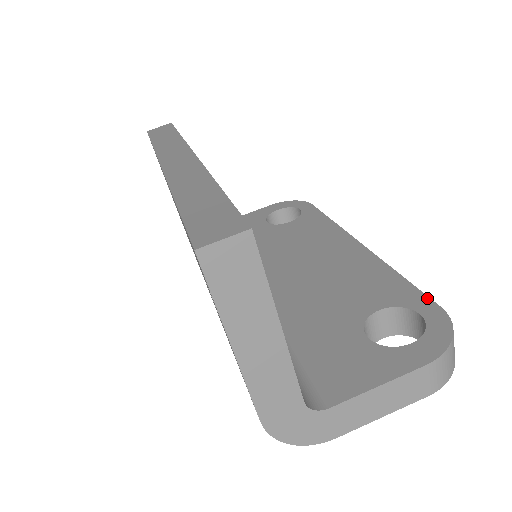
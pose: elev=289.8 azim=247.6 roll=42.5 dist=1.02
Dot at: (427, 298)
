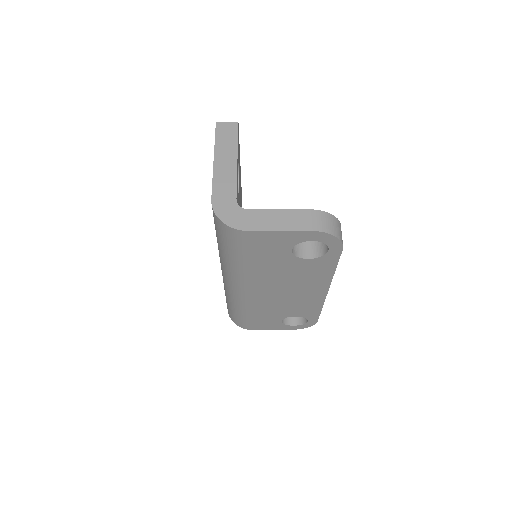
Dot at: occluded
